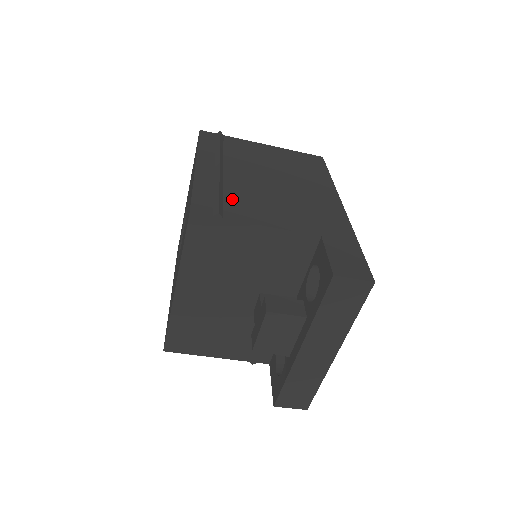
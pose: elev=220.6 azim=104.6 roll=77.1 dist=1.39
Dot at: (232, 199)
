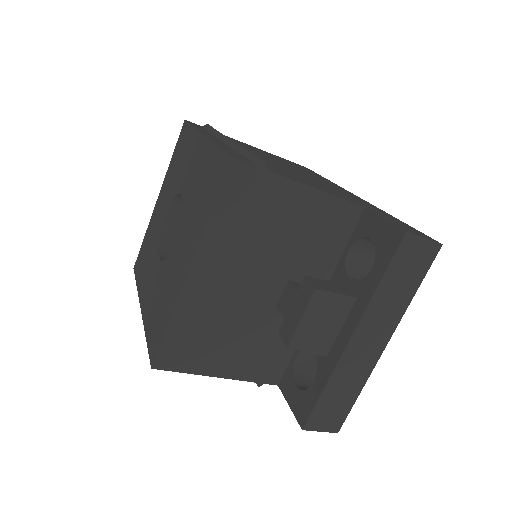
Dot at: occluded
